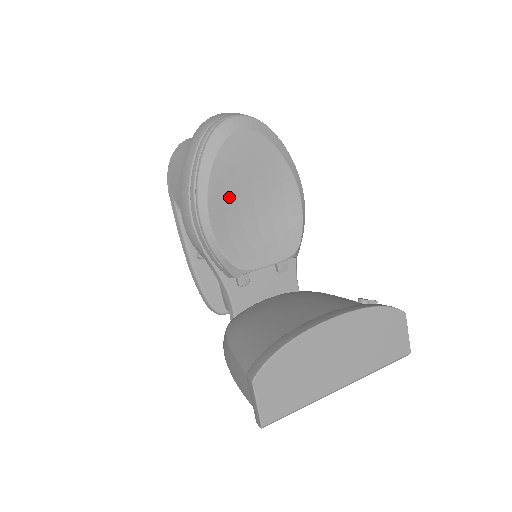
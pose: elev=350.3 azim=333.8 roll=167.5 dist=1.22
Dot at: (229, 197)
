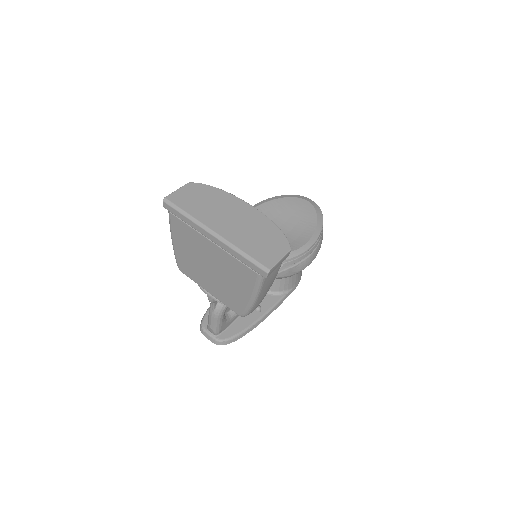
Dot at: (273, 213)
